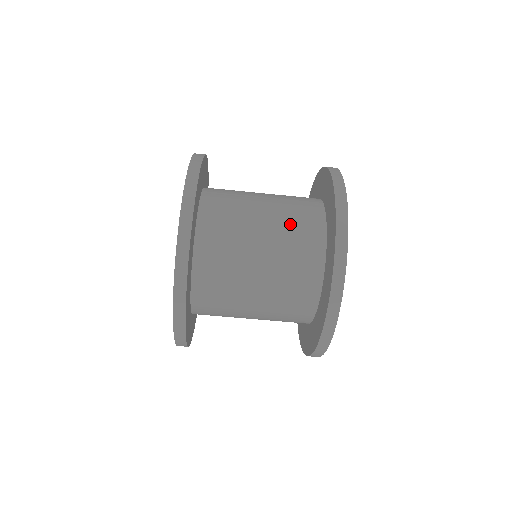
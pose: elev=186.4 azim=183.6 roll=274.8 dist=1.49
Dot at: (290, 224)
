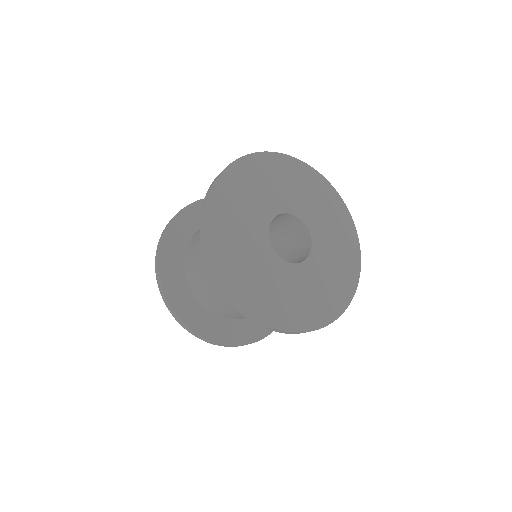
Dot at: occluded
